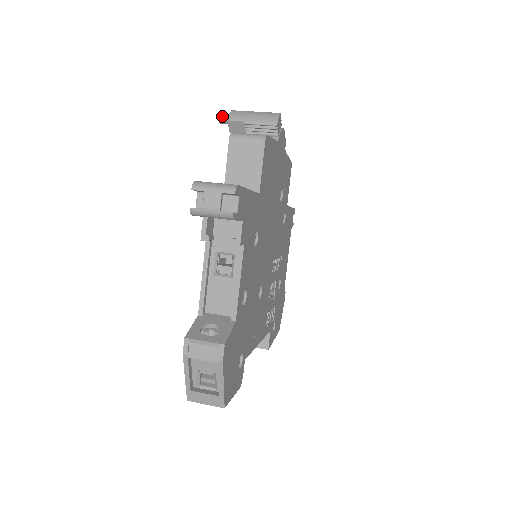
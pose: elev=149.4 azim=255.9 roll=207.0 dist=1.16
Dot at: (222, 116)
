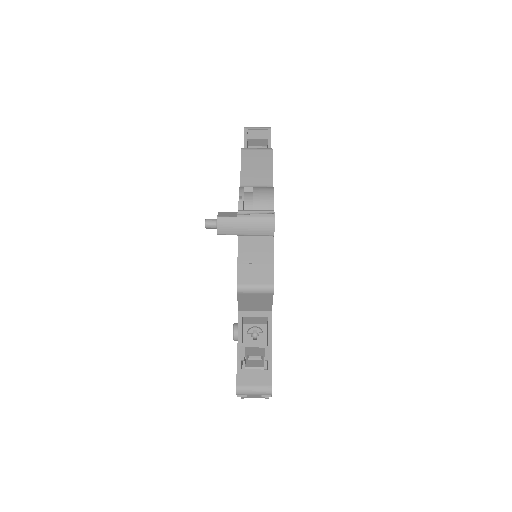
Dot at: (208, 226)
